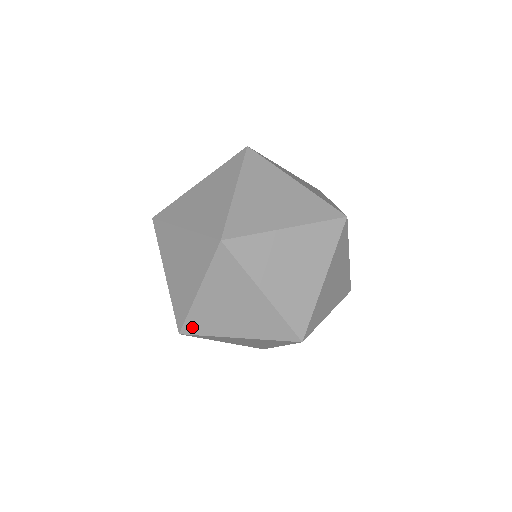
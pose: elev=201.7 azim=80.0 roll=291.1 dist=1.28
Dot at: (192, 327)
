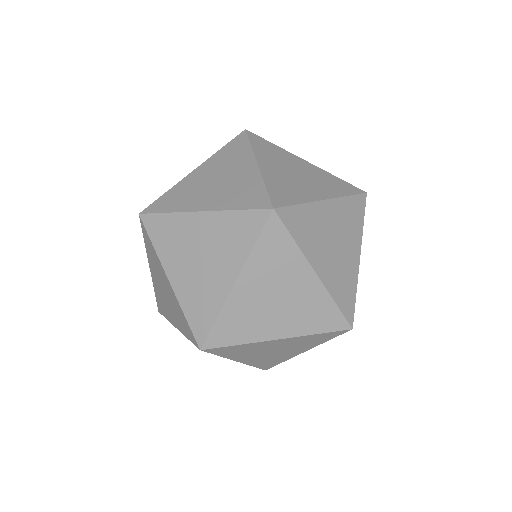
Dot at: (267, 366)
